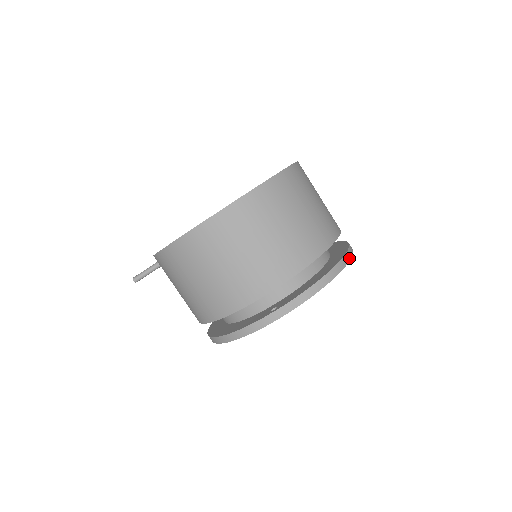
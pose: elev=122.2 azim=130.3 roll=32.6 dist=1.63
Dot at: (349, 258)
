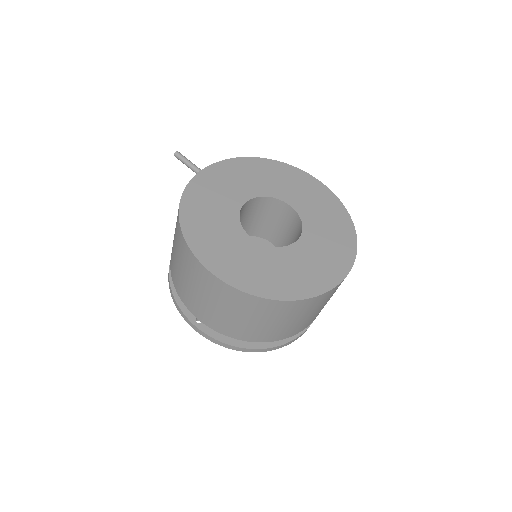
Dot at: occluded
